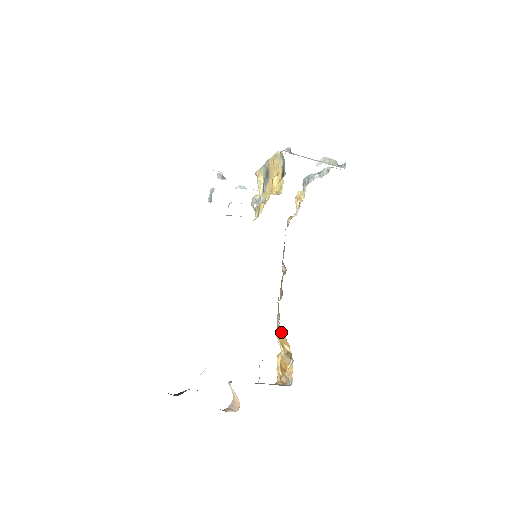
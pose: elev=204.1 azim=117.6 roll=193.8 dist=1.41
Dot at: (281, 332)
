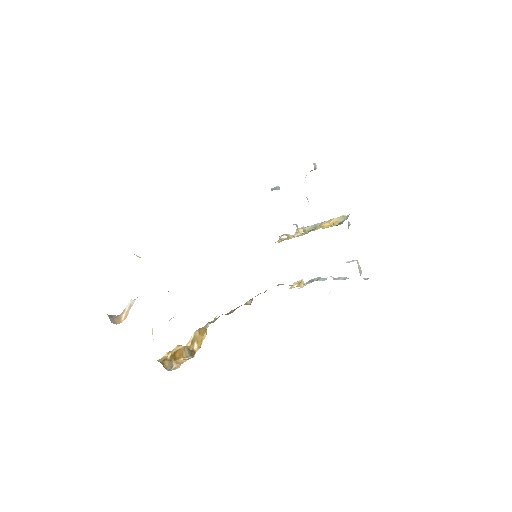
Dot at: (204, 331)
